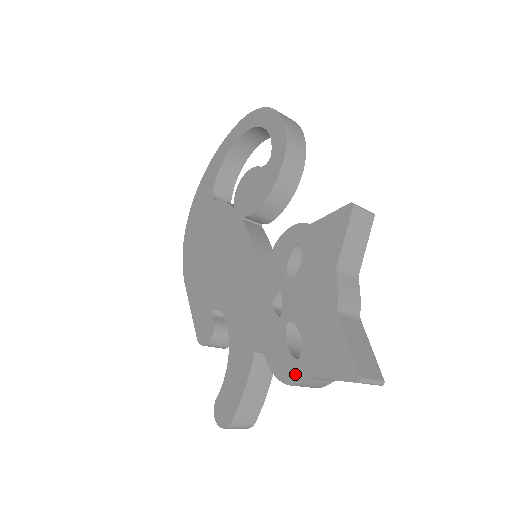
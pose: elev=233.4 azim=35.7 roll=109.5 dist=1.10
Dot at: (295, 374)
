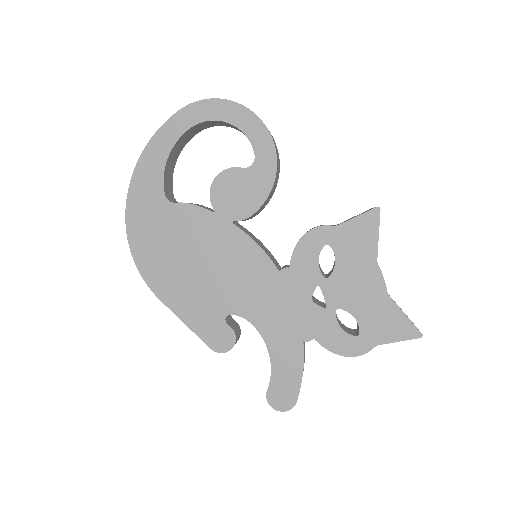
Dot at: (359, 347)
